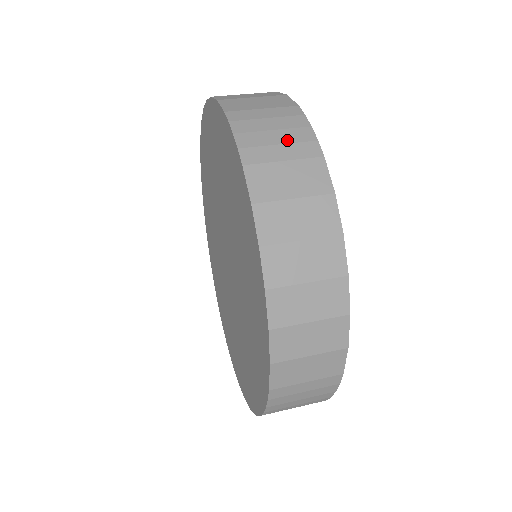
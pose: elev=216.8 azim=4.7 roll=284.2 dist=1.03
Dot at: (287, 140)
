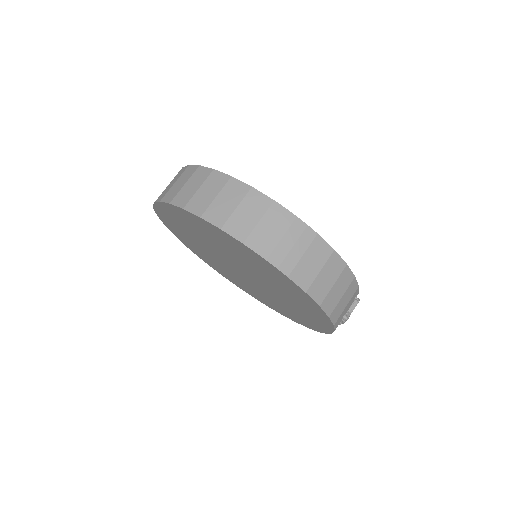
Dot at: occluded
